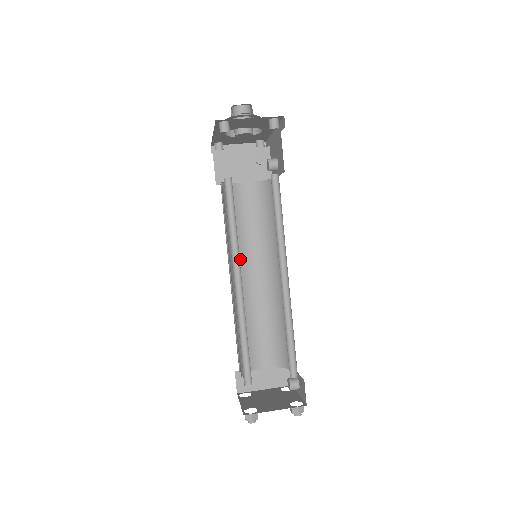
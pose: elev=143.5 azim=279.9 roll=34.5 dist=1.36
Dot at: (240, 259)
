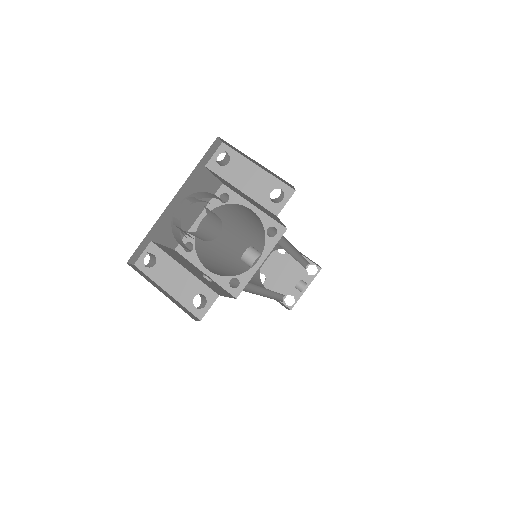
Dot at: (260, 227)
